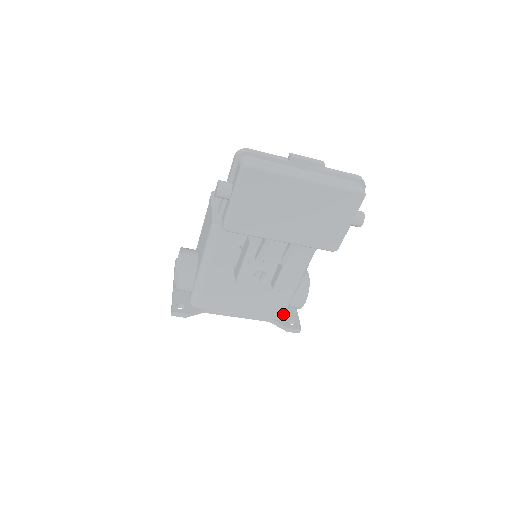
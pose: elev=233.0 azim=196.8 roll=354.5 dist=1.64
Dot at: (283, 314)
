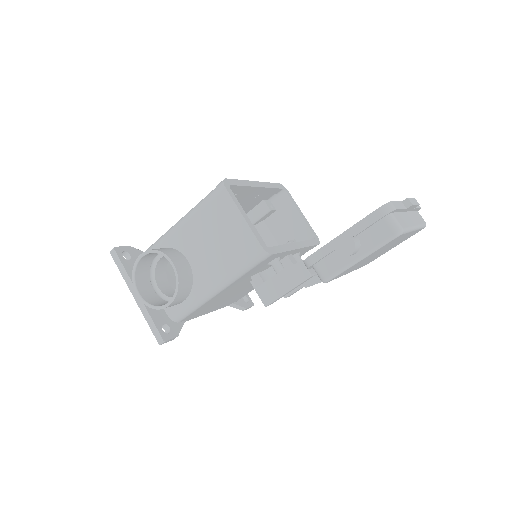
Dot at: (243, 296)
